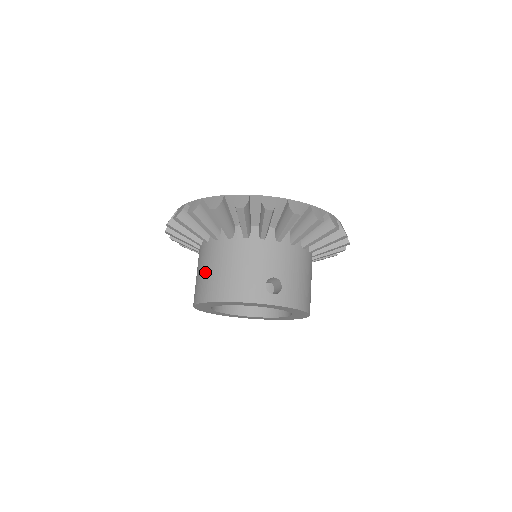
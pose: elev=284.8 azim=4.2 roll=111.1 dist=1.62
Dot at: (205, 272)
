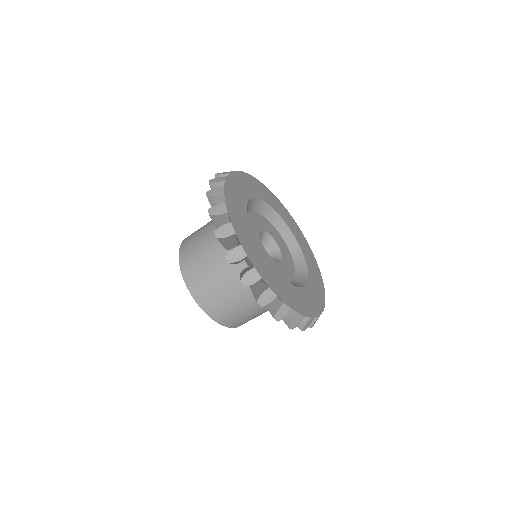
Dot at: (219, 292)
